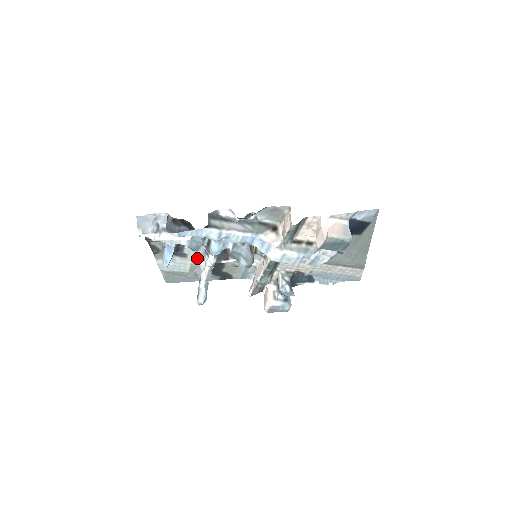
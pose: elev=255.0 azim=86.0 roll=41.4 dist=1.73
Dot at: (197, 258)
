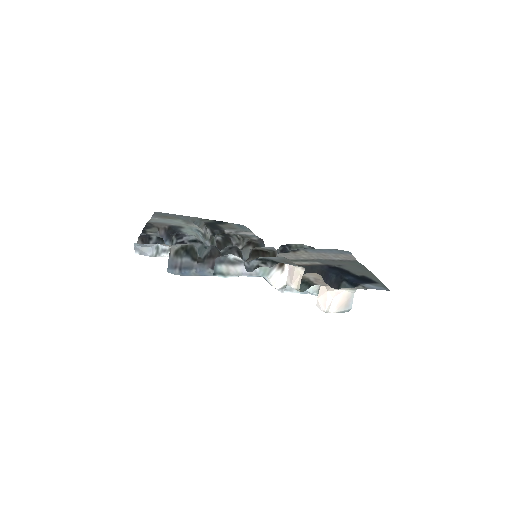
Dot at: (194, 227)
